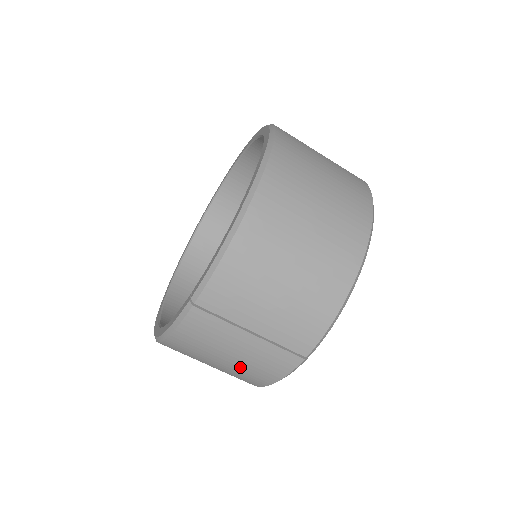
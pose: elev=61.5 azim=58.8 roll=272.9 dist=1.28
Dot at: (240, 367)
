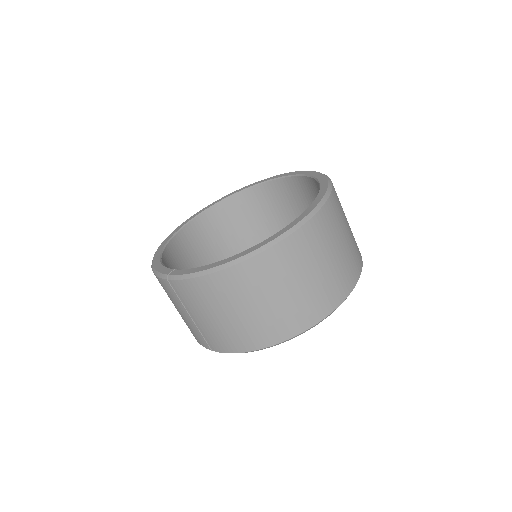
Dot at: occluded
